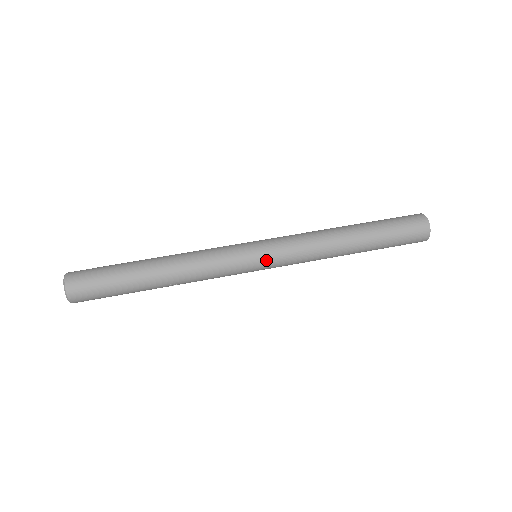
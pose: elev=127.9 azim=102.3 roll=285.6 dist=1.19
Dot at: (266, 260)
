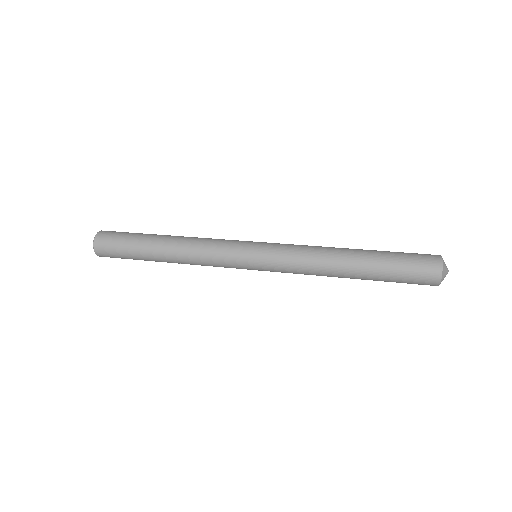
Dot at: (260, 260)
